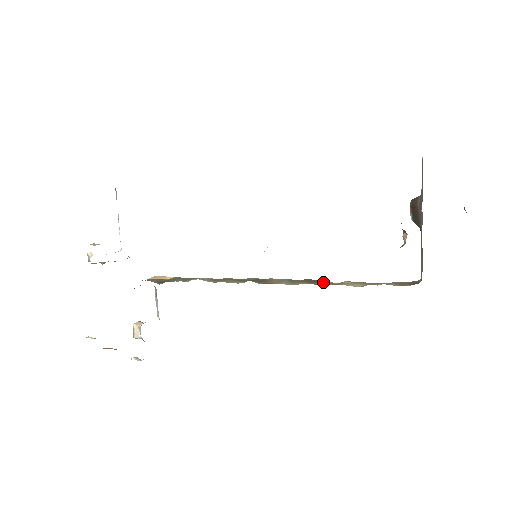
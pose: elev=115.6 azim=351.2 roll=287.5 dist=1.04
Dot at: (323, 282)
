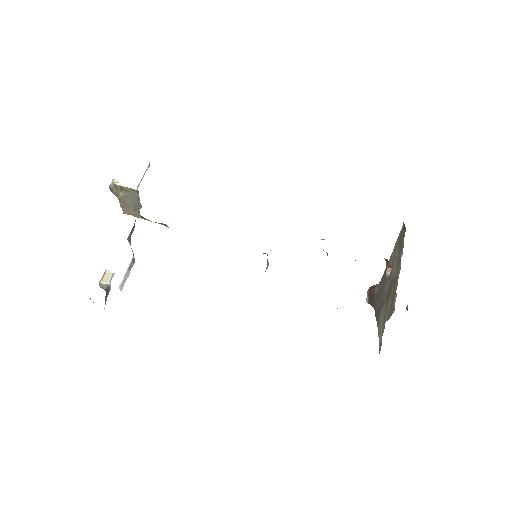
Dot at: occluded
